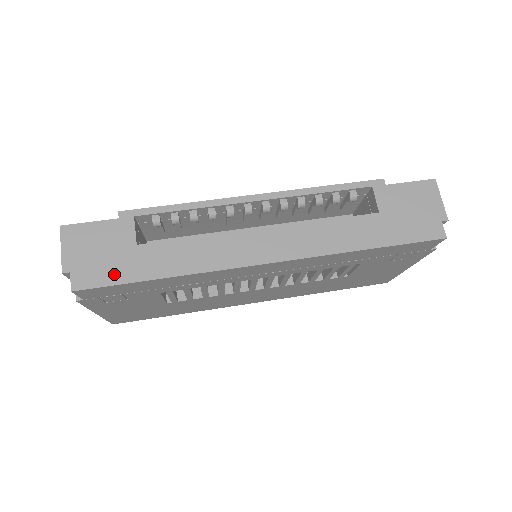
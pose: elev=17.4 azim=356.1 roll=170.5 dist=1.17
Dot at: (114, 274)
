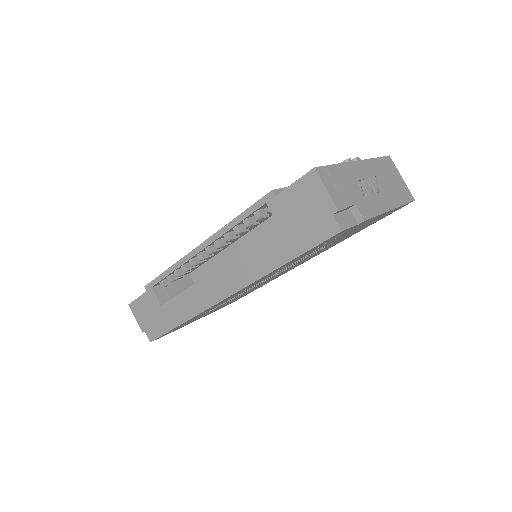
Dot at: (160, 328)
